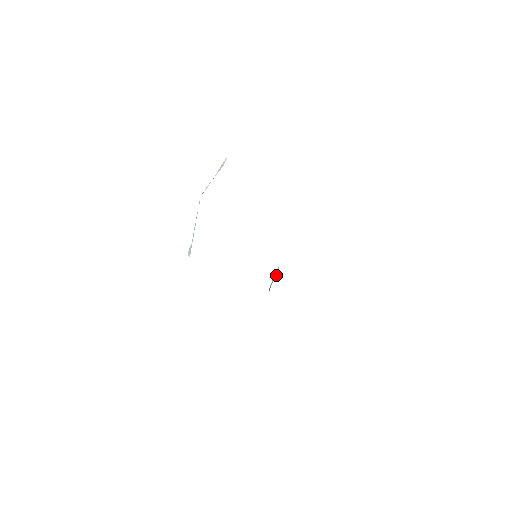
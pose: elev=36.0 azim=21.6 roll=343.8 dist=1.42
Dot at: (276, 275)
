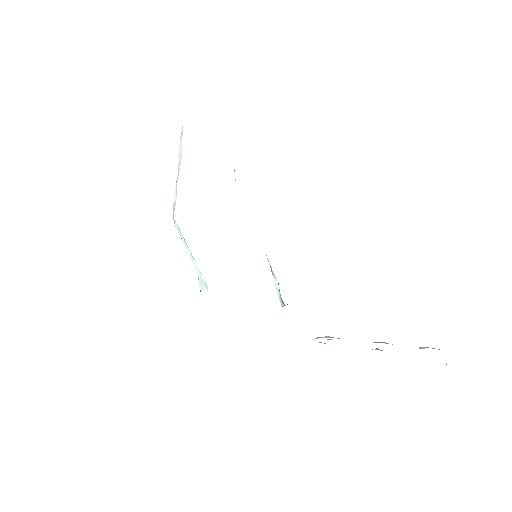
Dot at: (277, 284)
